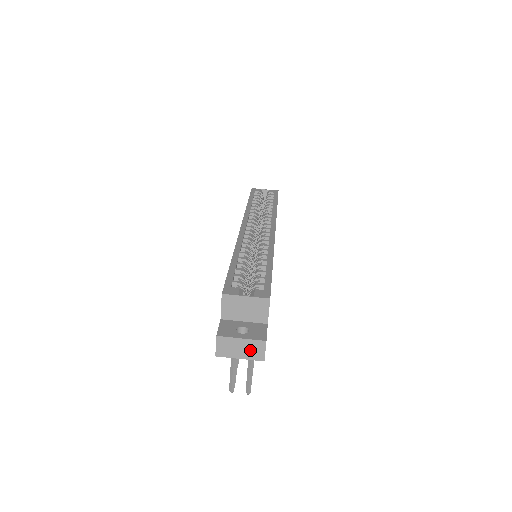
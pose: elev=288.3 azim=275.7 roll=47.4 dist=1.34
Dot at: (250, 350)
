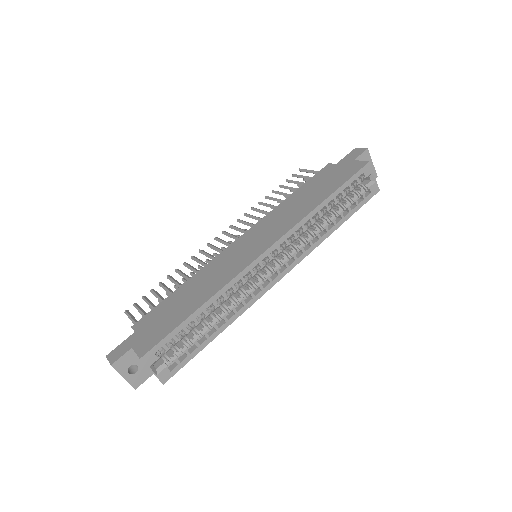
Dot at: occluded
